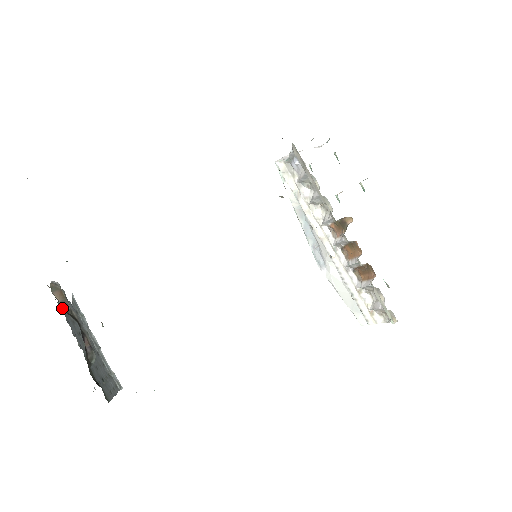
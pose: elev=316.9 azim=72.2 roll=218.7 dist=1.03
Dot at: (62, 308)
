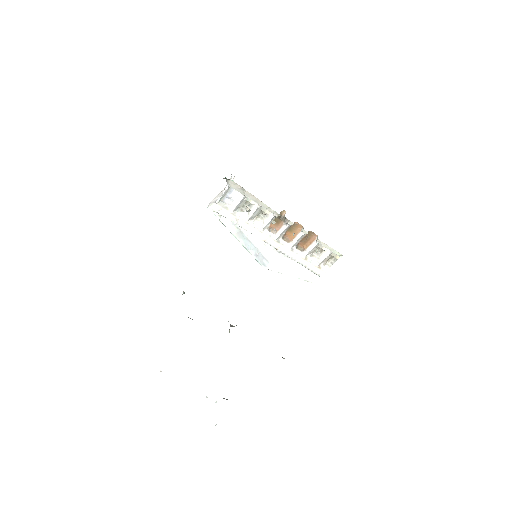
Dot at: occluded
